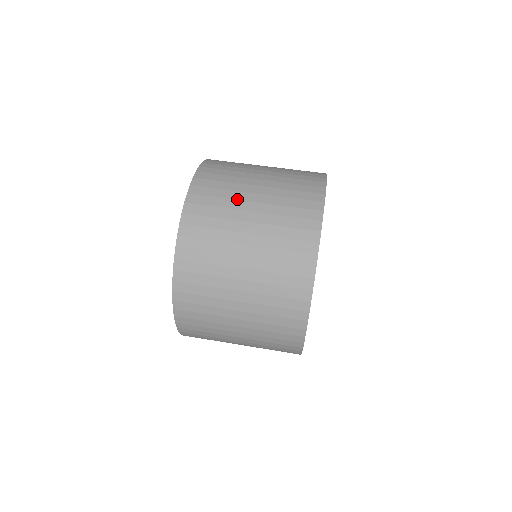
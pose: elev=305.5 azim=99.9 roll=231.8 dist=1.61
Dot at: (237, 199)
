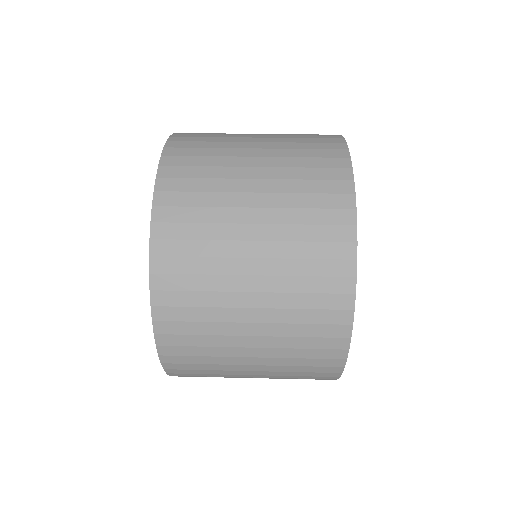
Dot at: (226, 291)
